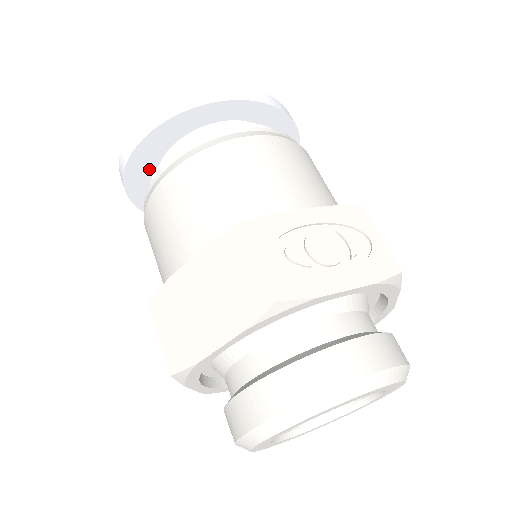
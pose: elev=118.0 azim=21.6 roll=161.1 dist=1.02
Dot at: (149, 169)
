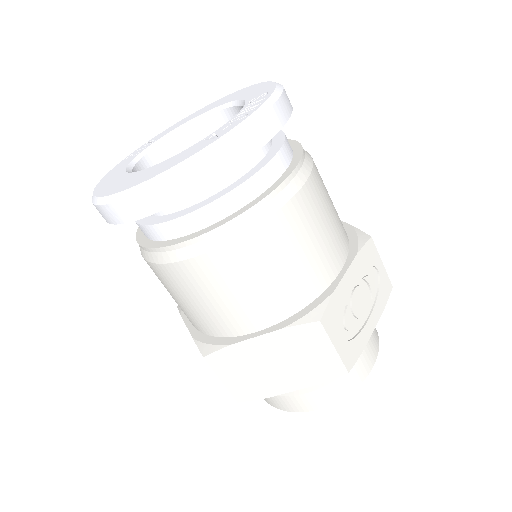
Dot at: occluded
